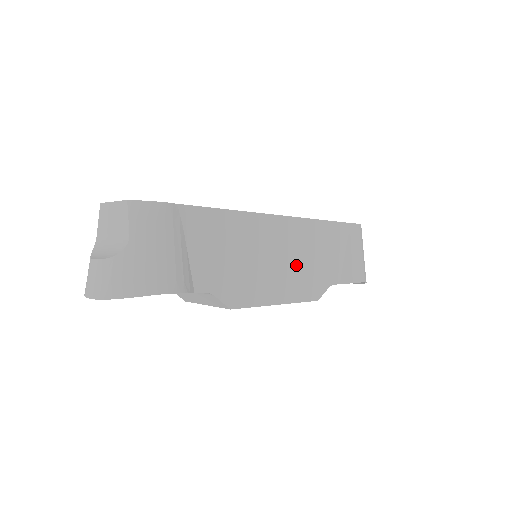
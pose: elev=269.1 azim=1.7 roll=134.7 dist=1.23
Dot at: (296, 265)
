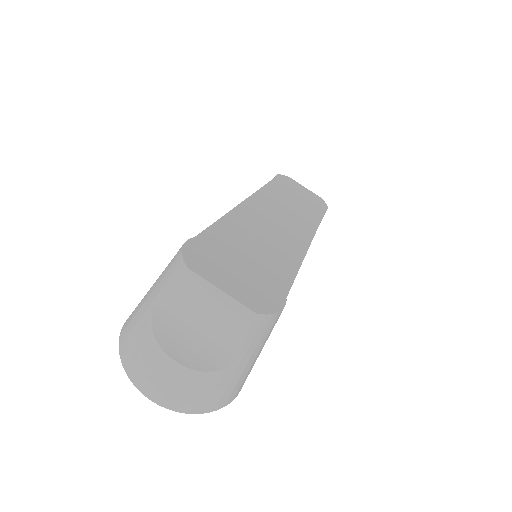
Dot at: occluded
